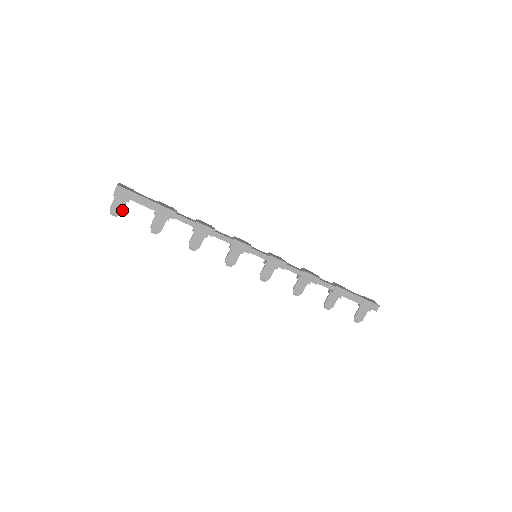
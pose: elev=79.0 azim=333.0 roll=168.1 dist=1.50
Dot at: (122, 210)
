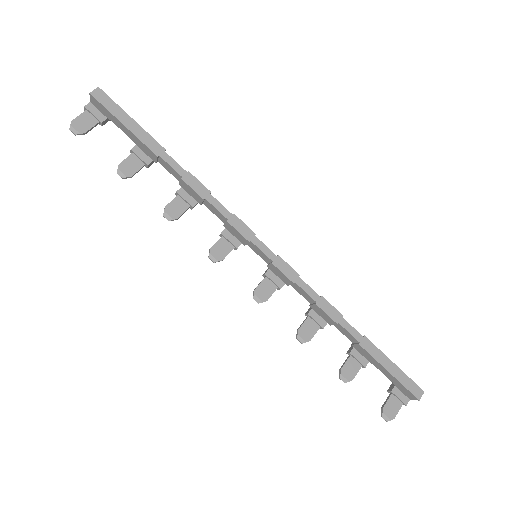
Dot at: (88, 129)
